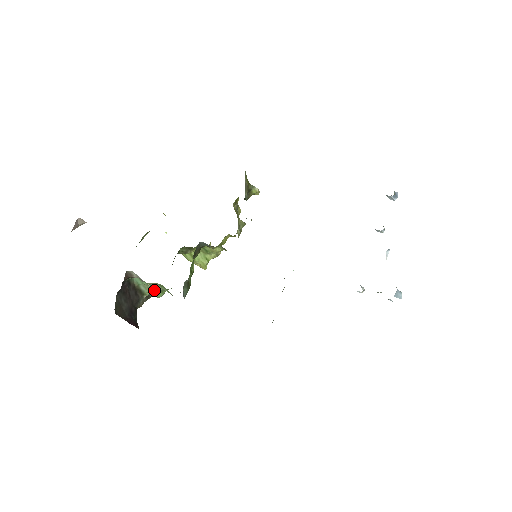
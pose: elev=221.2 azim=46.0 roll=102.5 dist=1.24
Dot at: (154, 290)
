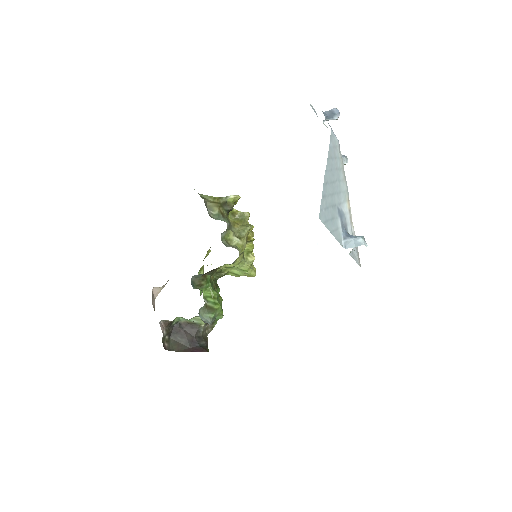
Dot at: occluded
